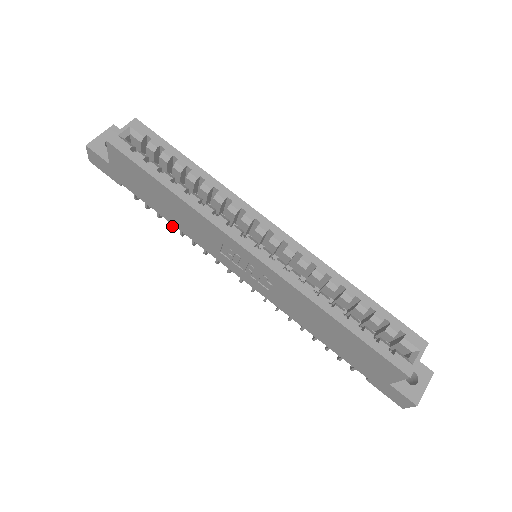
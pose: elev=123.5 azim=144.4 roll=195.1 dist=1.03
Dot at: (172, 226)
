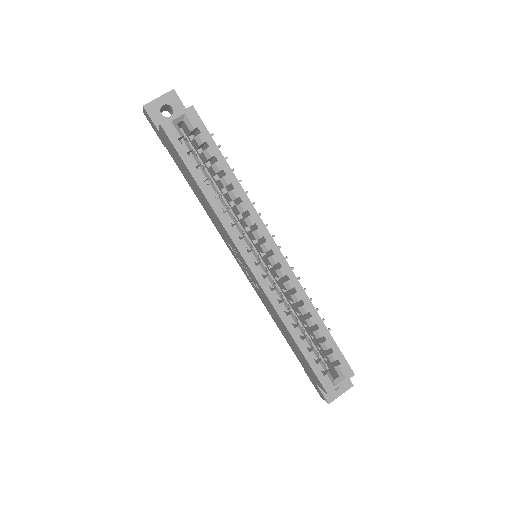
Dot at: occluded
